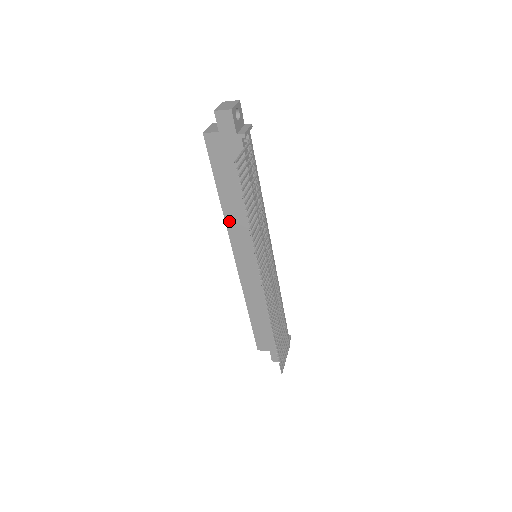
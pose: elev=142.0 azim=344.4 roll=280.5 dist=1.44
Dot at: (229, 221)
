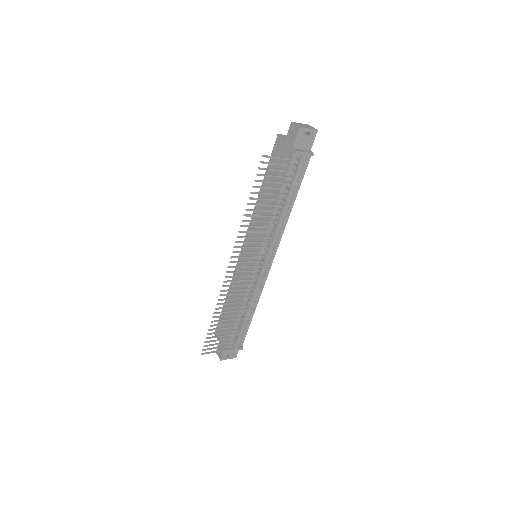
Dot at: (255, 212)
